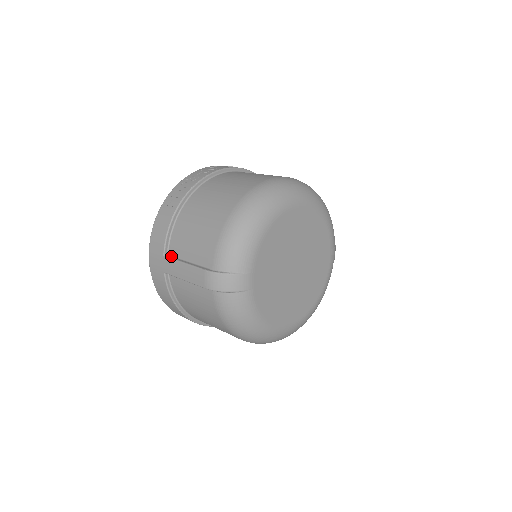
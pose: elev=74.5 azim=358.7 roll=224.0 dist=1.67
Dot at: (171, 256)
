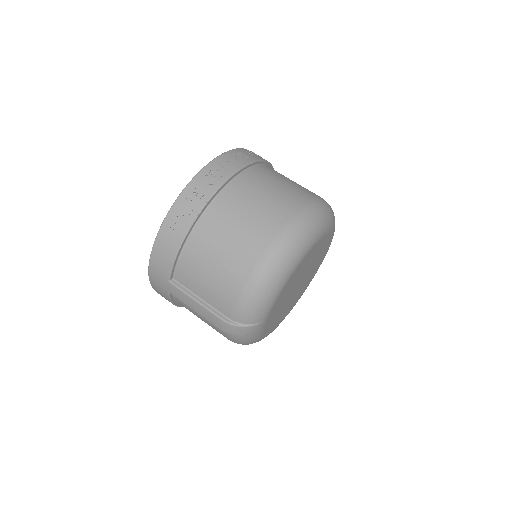
Dot at: (178, 283)
